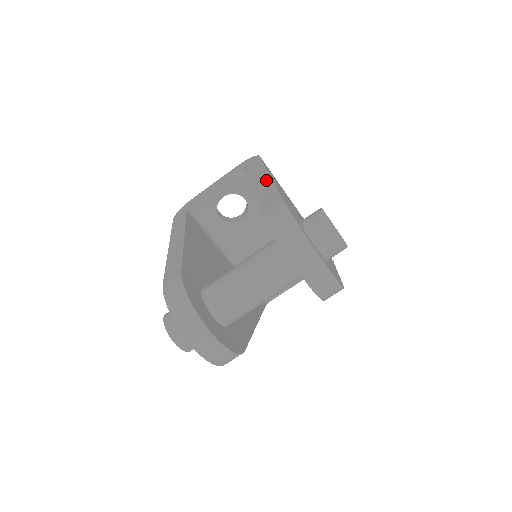
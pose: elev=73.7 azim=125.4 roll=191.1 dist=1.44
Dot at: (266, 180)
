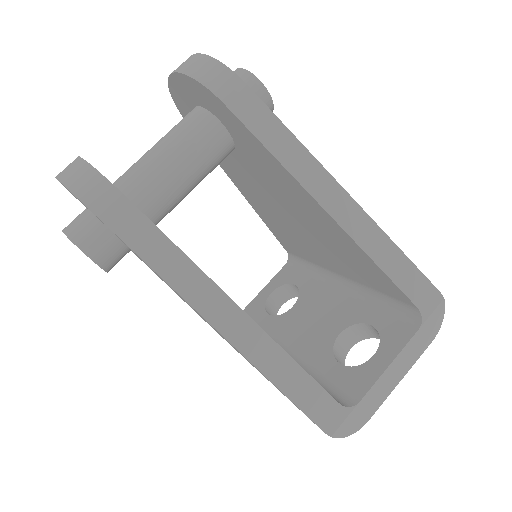
Dot at: occluded
